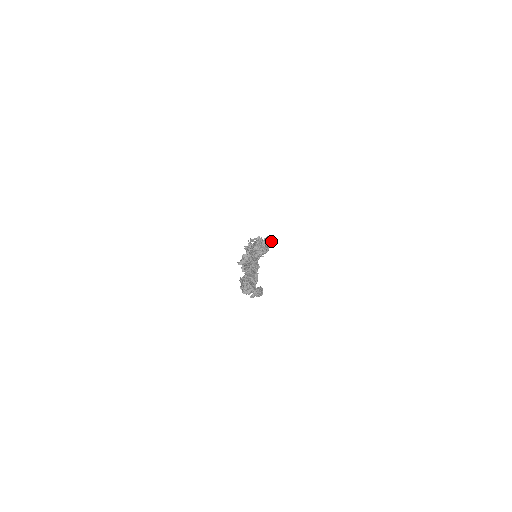
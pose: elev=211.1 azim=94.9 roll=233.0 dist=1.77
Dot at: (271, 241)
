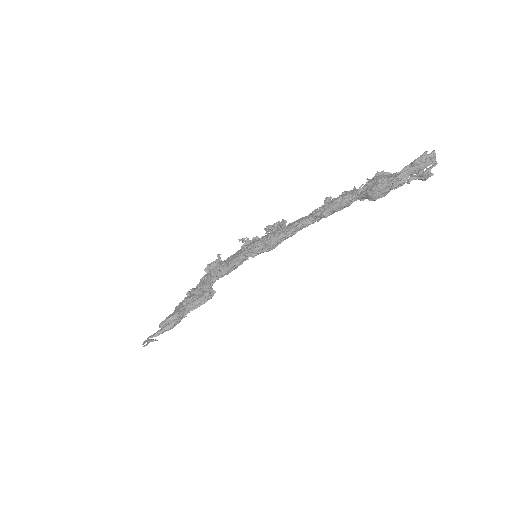
Dot at: occluded
